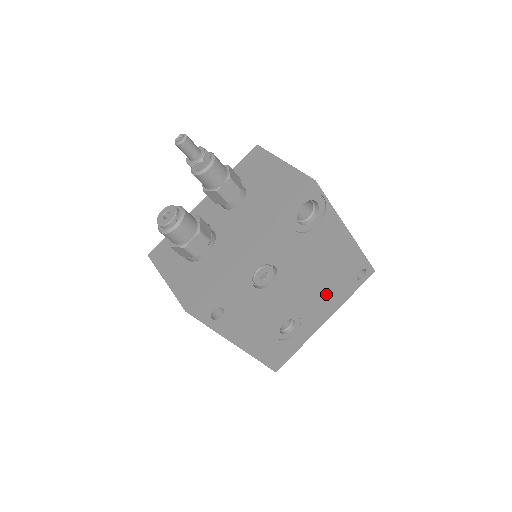
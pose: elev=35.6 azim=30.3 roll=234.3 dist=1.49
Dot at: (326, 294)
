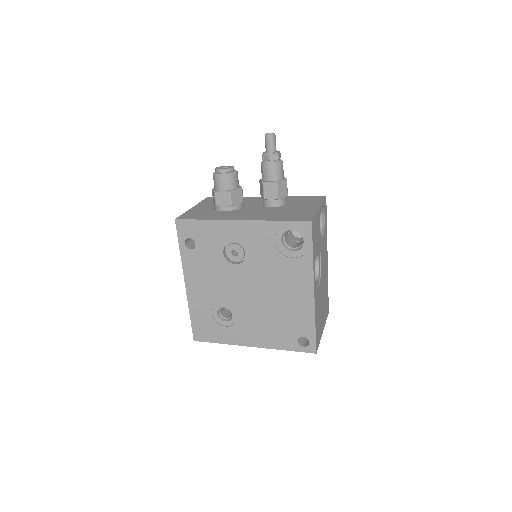
Dot at: (267, 323)
